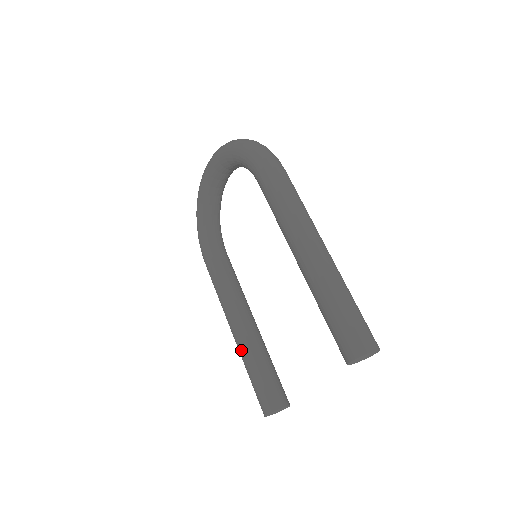
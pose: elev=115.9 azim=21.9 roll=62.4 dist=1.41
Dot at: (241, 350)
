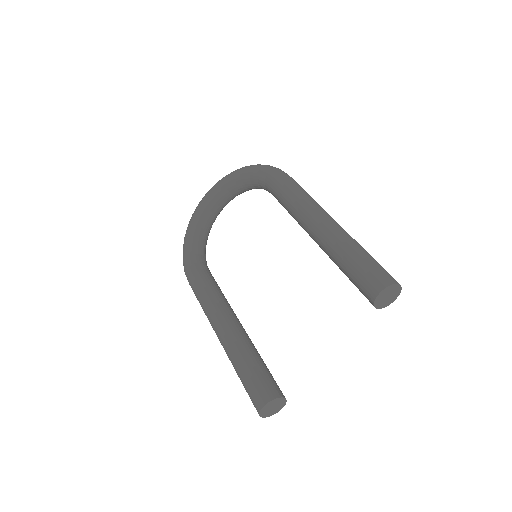
Dot at: (232, 347)
